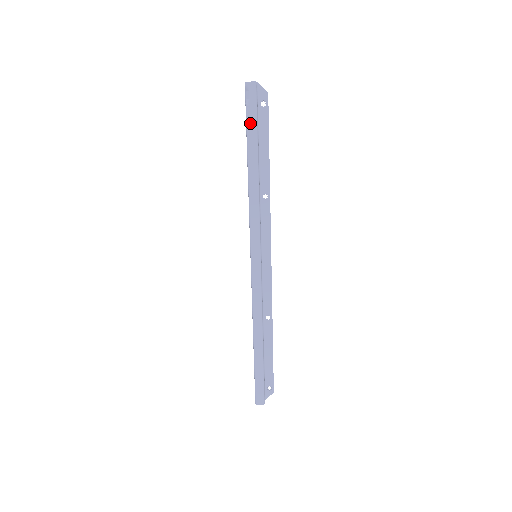
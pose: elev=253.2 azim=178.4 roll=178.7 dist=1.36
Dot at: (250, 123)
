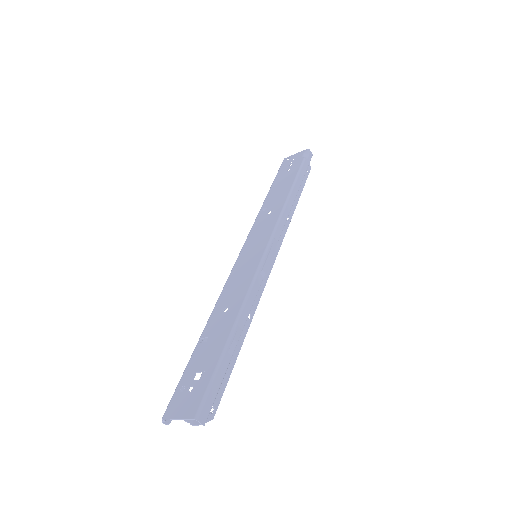
Dot at: (303, 168)
